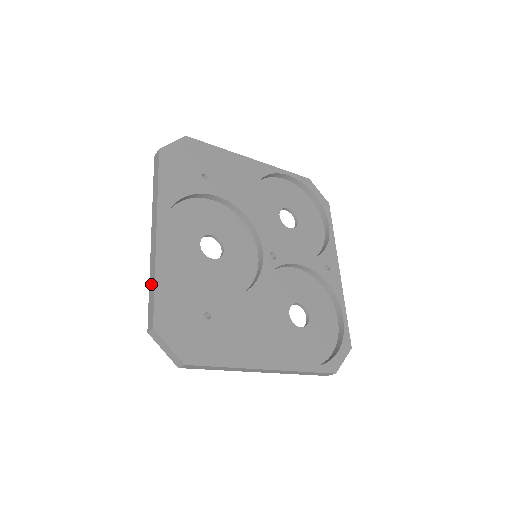
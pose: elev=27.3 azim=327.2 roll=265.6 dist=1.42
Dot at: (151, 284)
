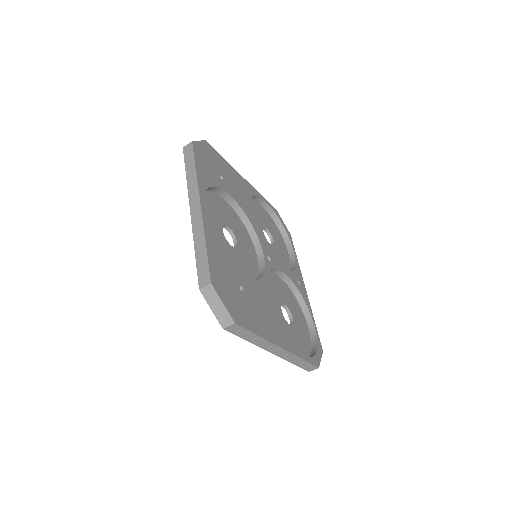
Dot at: (199, 248)
